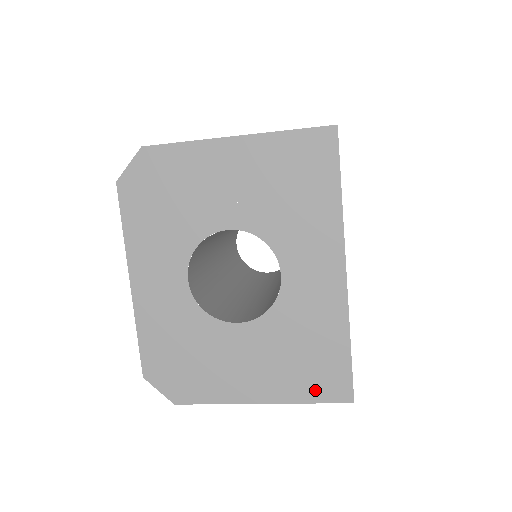
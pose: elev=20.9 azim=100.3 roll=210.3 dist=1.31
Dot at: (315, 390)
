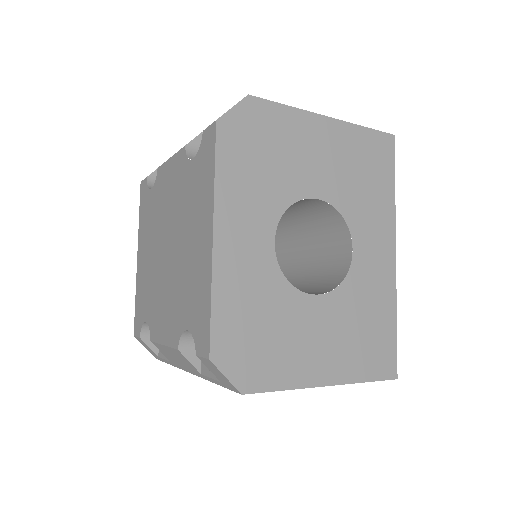
Dot at: (371, 367)
